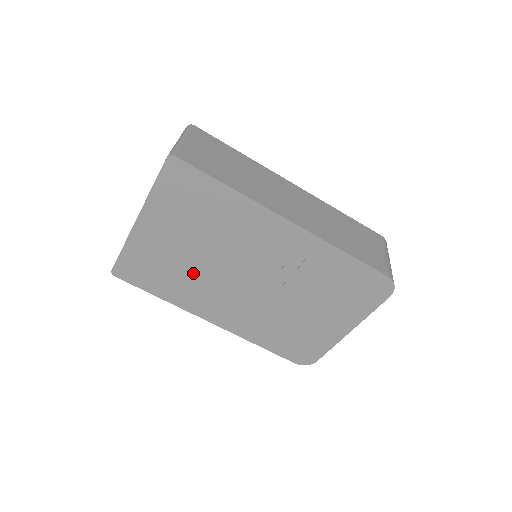
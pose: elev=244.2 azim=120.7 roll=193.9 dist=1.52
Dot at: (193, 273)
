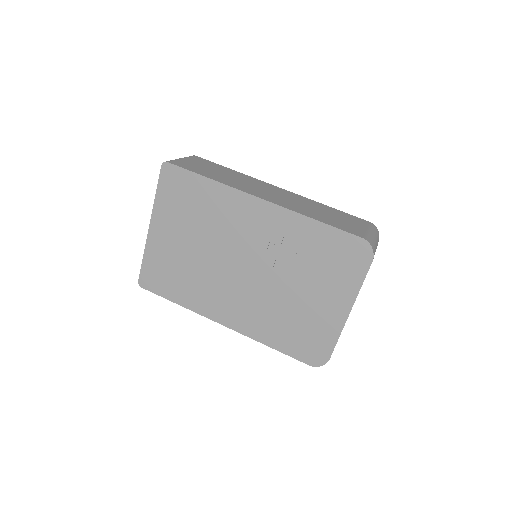
Dot at: (198, 271)
